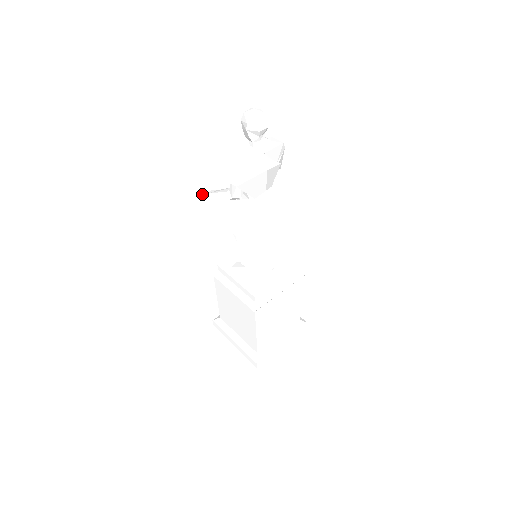
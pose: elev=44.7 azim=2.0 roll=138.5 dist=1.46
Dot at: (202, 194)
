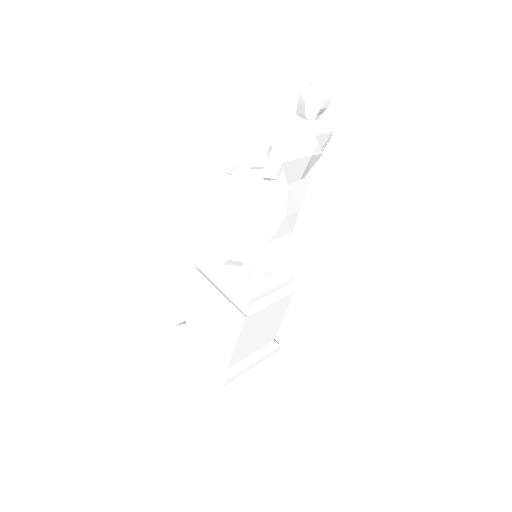
Dot at: (225, 168)
